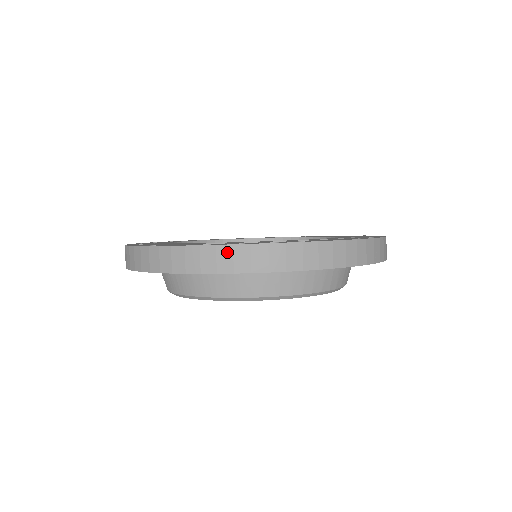
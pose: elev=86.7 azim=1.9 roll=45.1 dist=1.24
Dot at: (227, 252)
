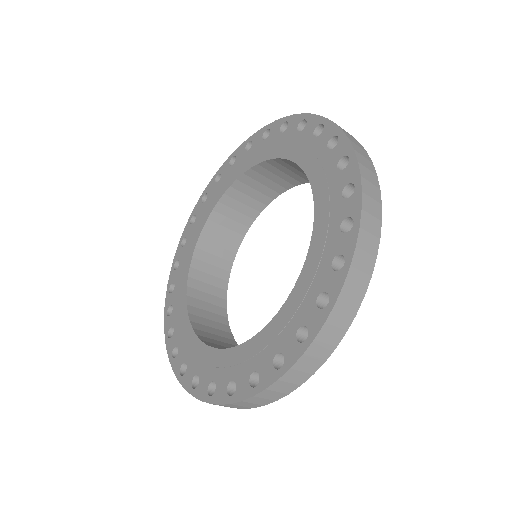
Dot at: occluded
